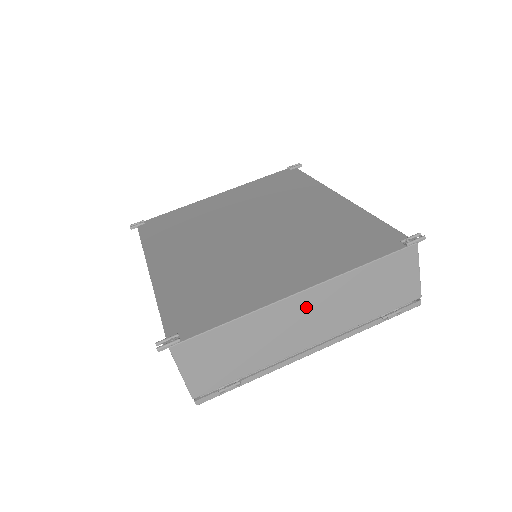
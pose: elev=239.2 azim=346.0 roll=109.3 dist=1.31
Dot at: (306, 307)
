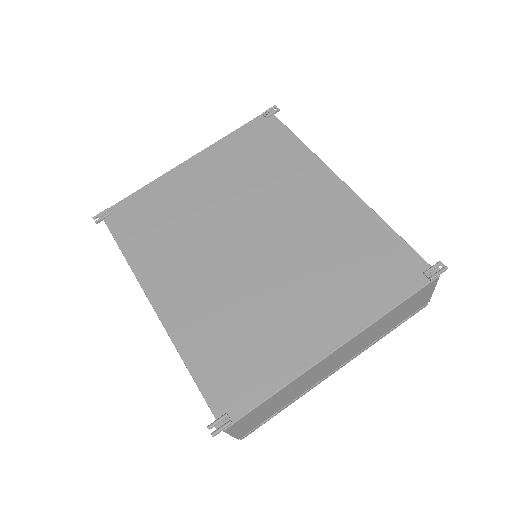
Dot at: (338, 354)
